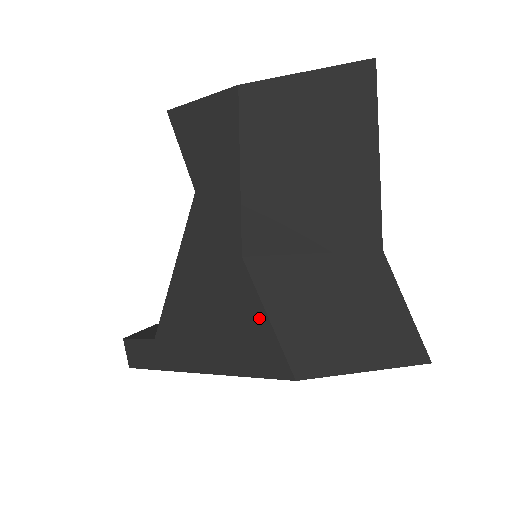
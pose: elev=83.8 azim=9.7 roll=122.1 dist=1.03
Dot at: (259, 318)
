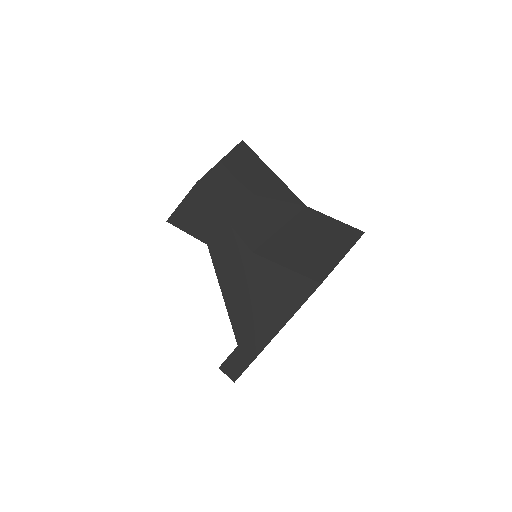
Dot at: (282, 272)
